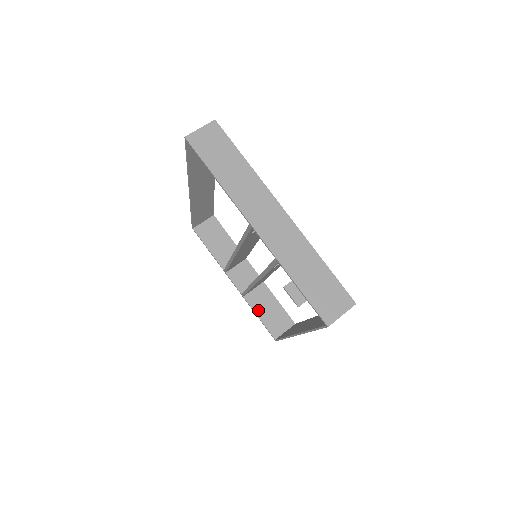
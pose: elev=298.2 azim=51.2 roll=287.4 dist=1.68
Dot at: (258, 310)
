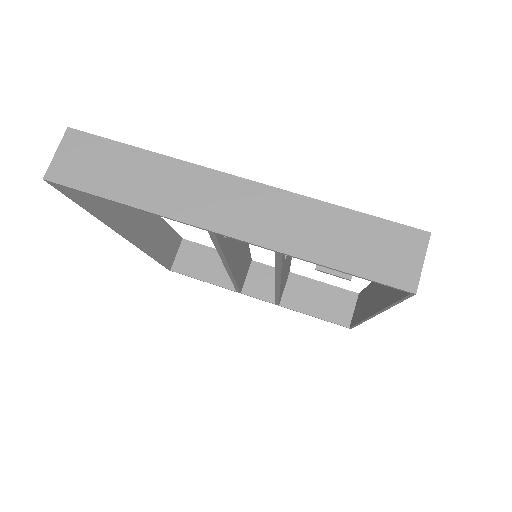
Dot at: (306, 308)
